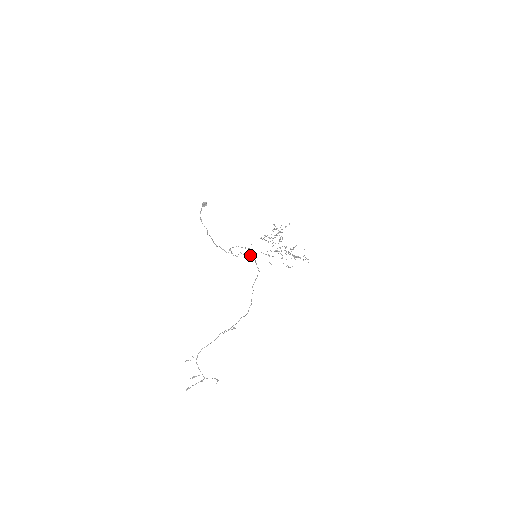
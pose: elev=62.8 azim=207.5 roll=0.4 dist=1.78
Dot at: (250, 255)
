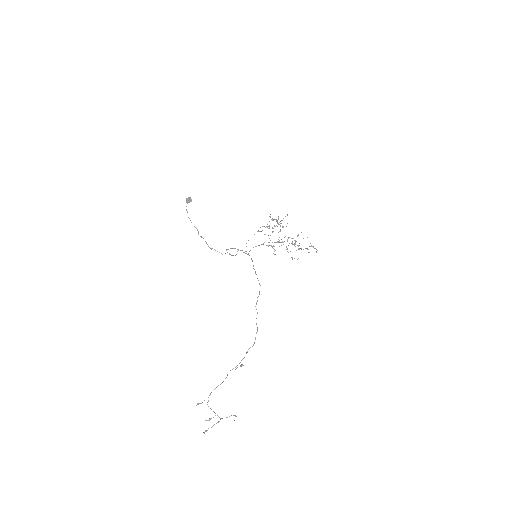
Dot at: occluded
